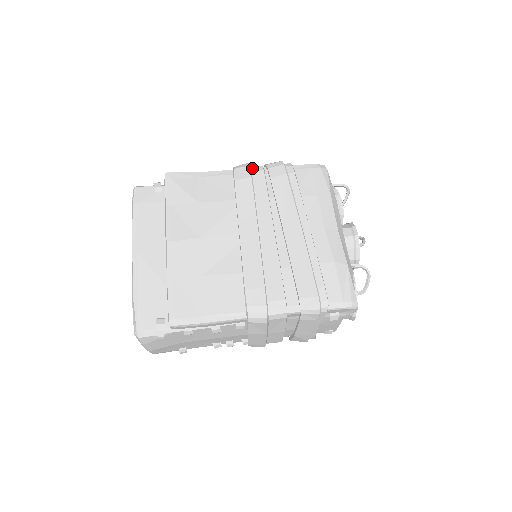
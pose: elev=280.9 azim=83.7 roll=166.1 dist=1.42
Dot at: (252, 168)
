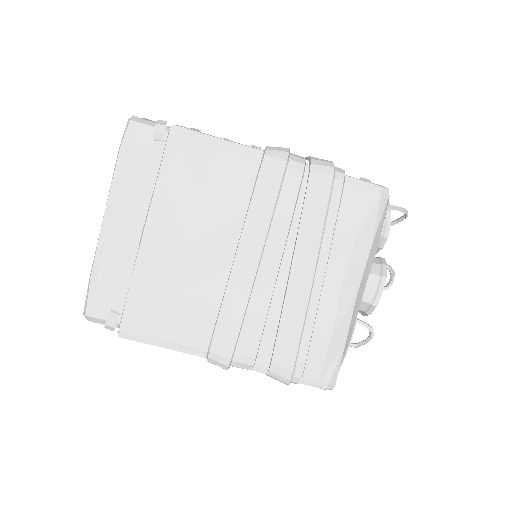
Dot at: (289, 163)
